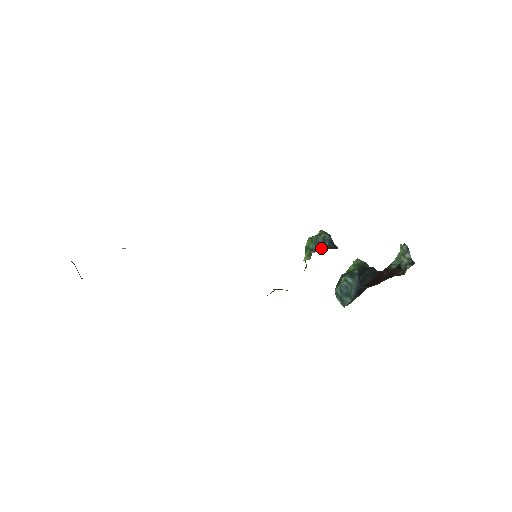
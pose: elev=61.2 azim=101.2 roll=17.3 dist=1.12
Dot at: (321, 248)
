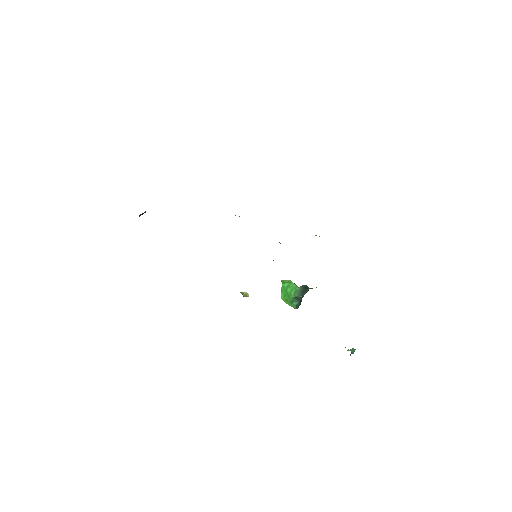
Dot at: occluded
